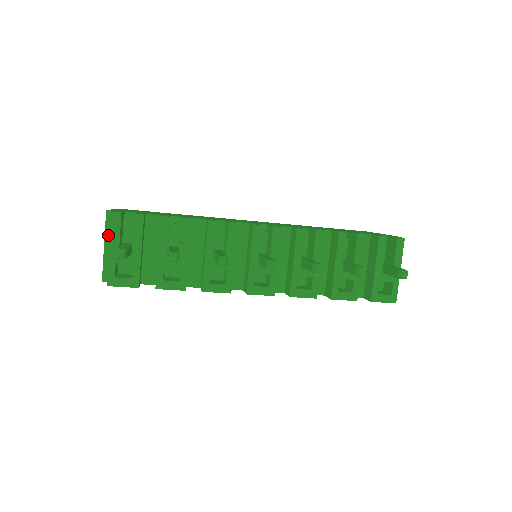
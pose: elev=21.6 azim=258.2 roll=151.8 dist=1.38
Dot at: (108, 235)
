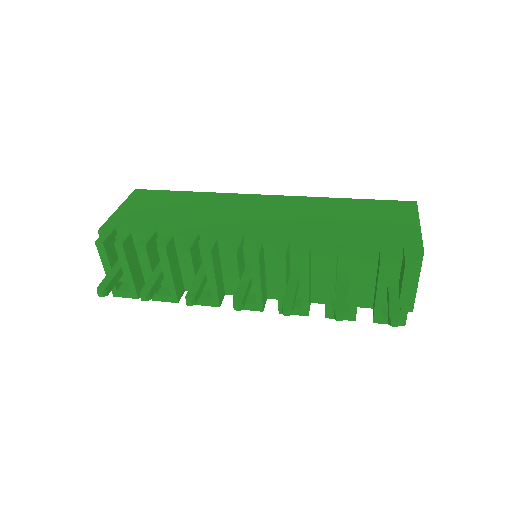
Dot at: occluded
